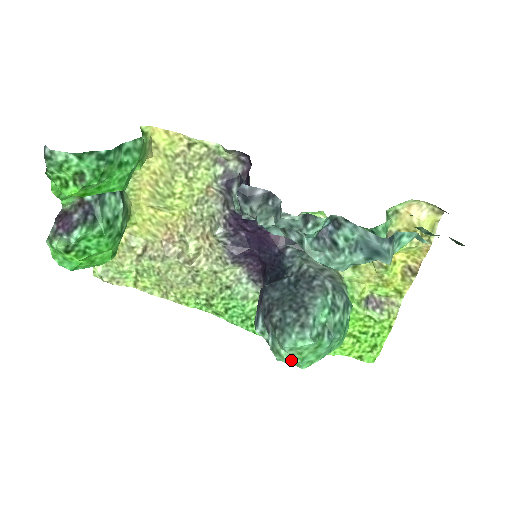
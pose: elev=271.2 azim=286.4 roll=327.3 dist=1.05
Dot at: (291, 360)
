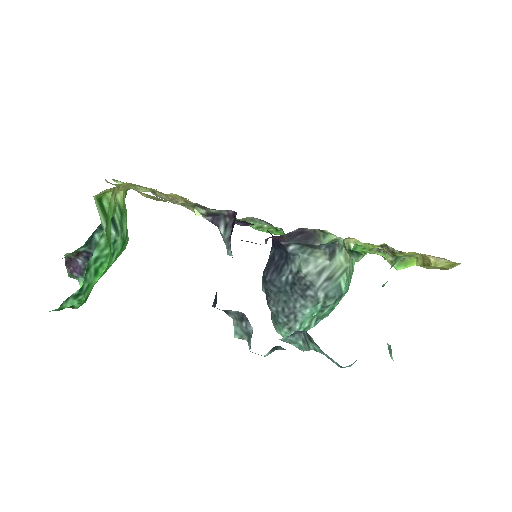
Dot at: occluded
